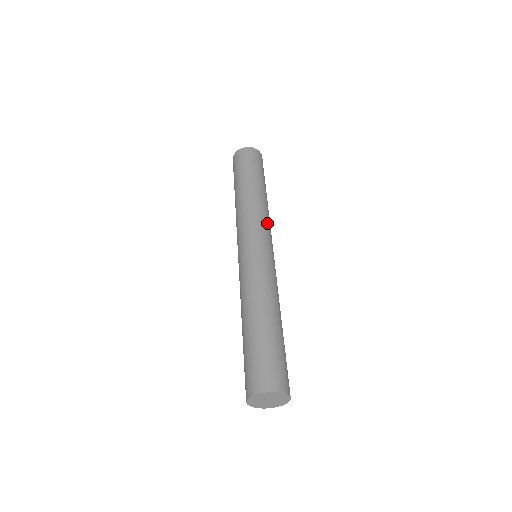
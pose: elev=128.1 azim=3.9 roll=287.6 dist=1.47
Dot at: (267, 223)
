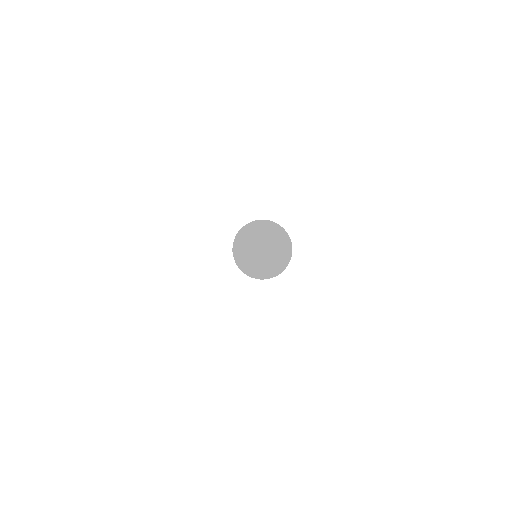
Dot at: occluded
